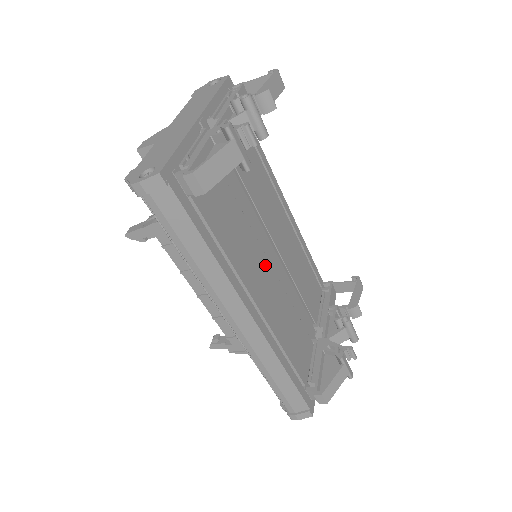
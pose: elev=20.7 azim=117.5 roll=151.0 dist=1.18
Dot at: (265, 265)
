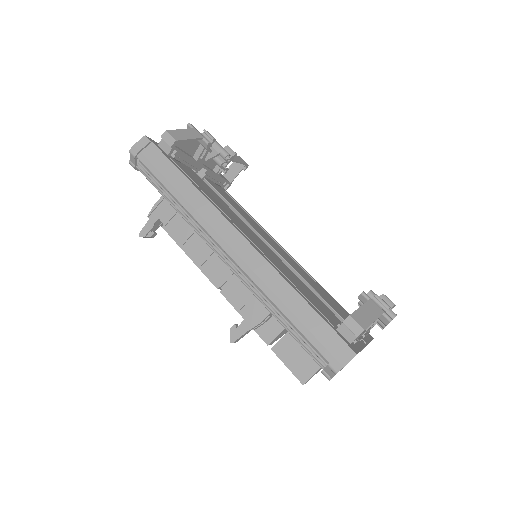
Dot at: (256, 237)
